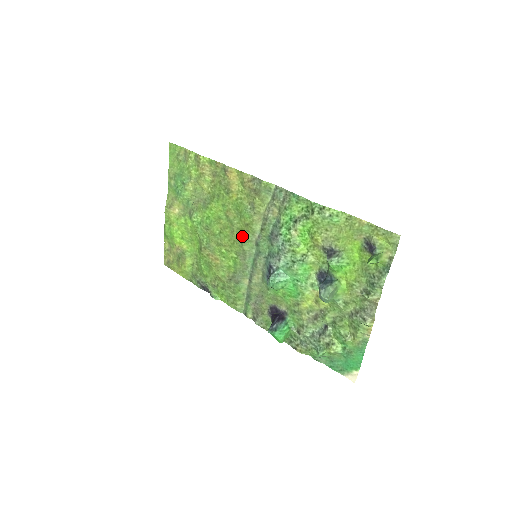
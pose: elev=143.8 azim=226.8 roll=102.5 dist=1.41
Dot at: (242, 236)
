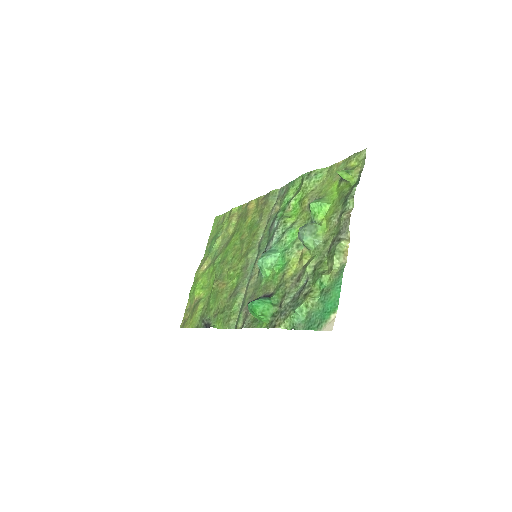
Dot at: (249, 248)
